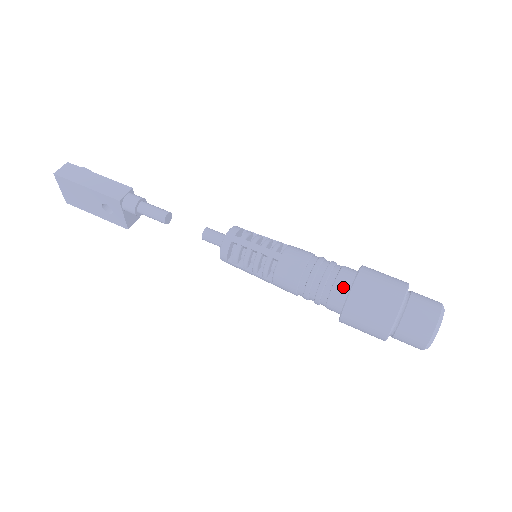
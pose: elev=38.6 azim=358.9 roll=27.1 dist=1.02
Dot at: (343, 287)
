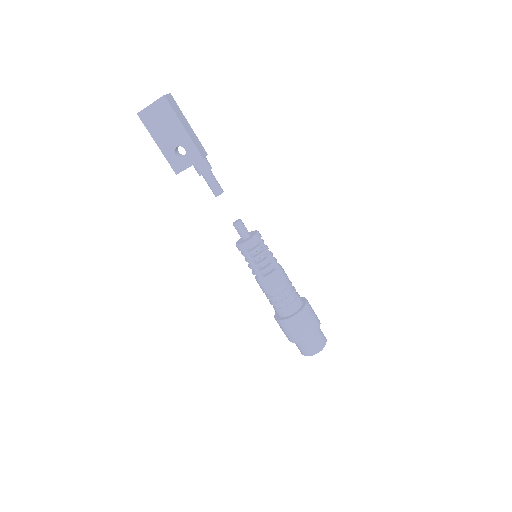
Dot at: (299, 304)
